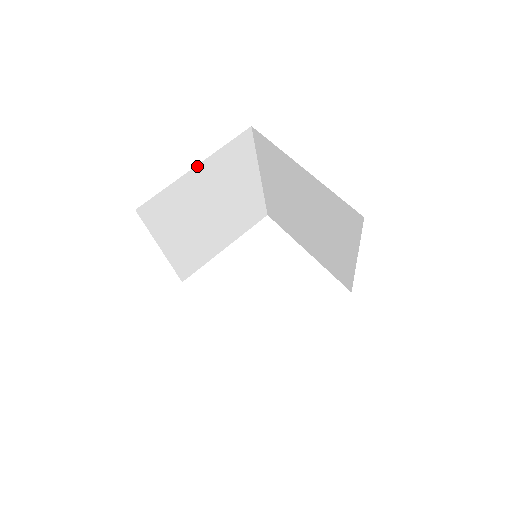
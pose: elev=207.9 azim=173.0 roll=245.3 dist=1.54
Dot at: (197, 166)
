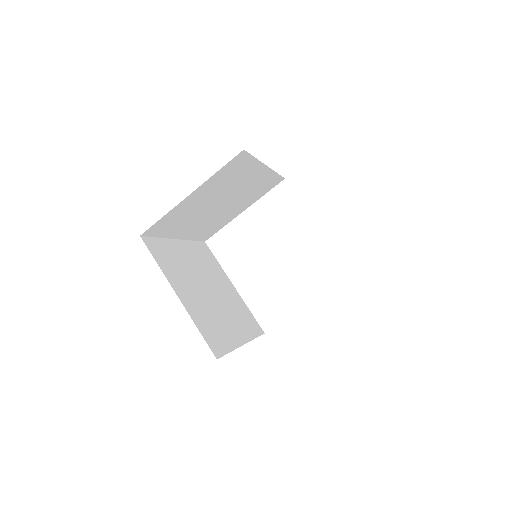
Dot at: (192, 193)
